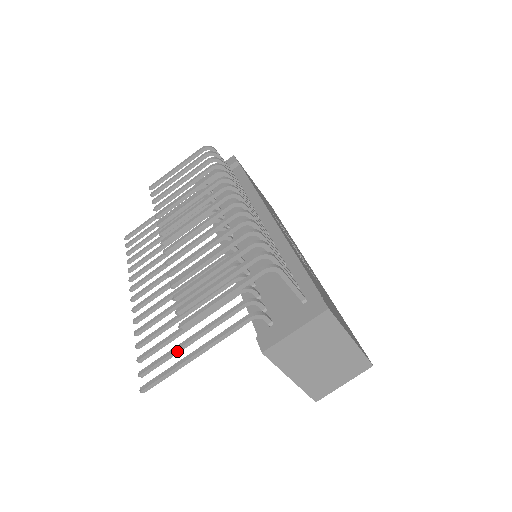
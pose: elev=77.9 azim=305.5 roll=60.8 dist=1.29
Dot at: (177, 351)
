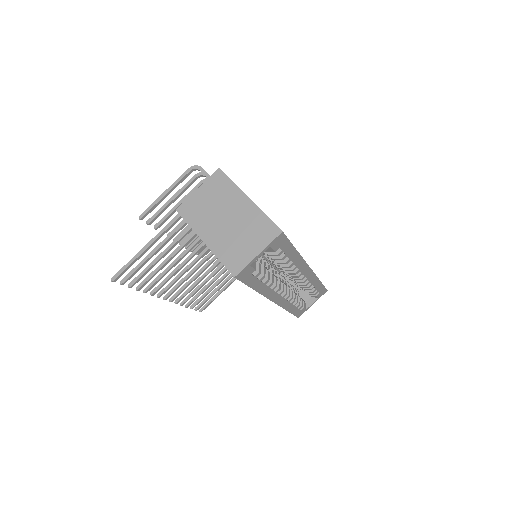
Dot at: (146, 258)
